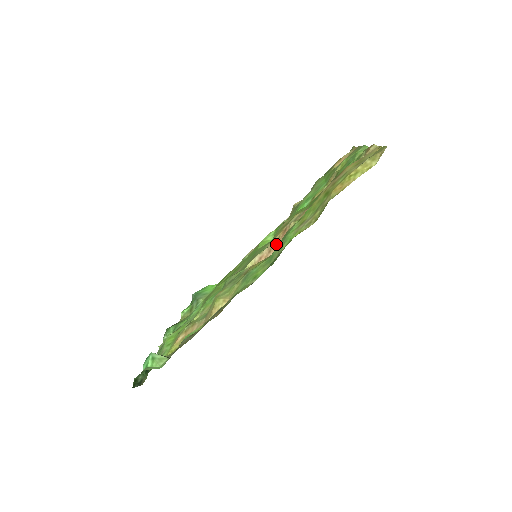
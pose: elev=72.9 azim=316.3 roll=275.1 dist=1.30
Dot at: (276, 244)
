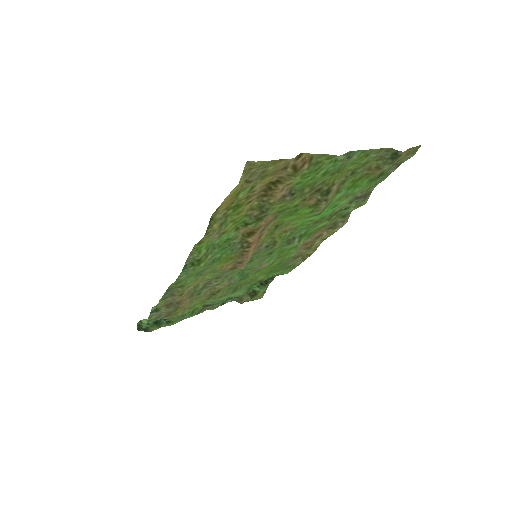
Dot at: (254, 249)
